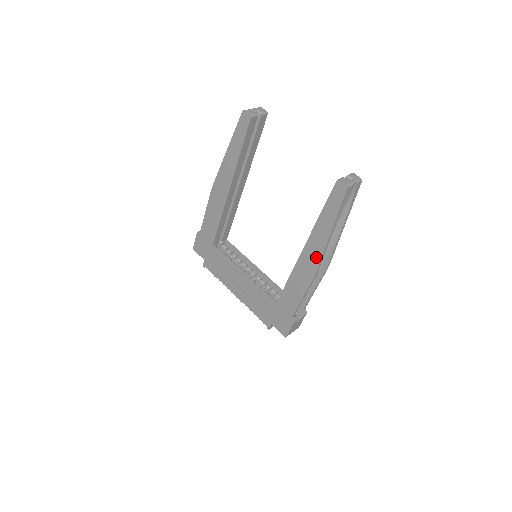
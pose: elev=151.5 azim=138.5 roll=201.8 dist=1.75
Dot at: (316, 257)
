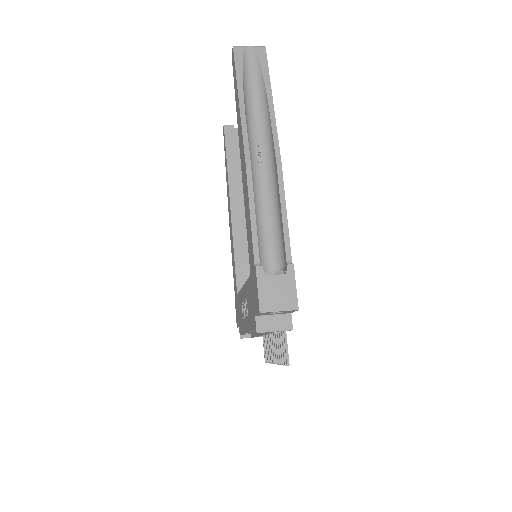
Dot at: (242, 144)
